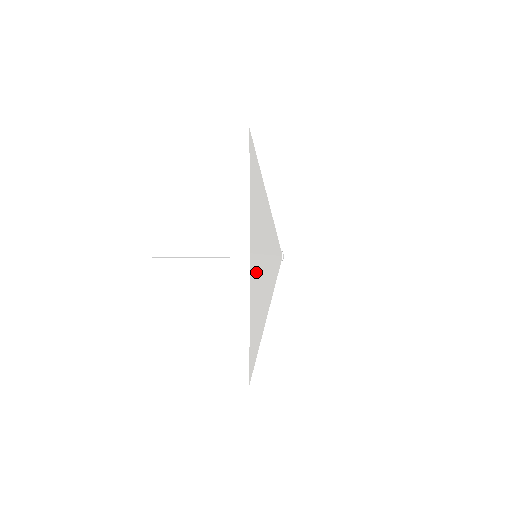
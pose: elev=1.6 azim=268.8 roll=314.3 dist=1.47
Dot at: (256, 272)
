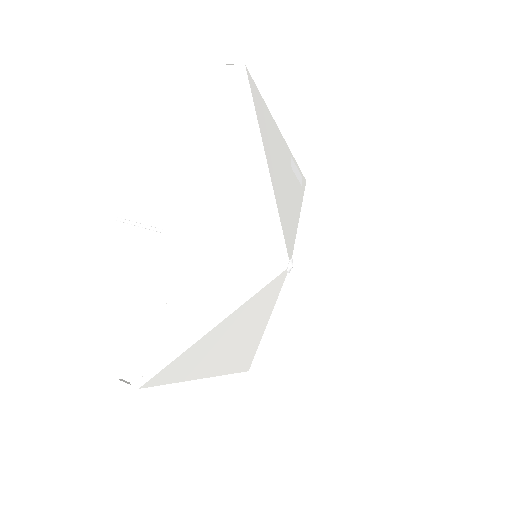
Dot at: (185, 362)
